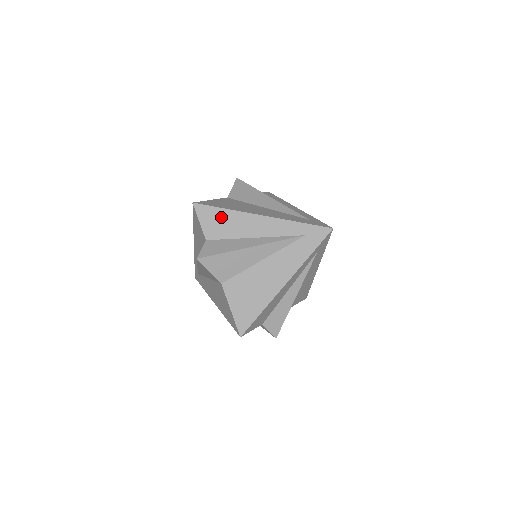
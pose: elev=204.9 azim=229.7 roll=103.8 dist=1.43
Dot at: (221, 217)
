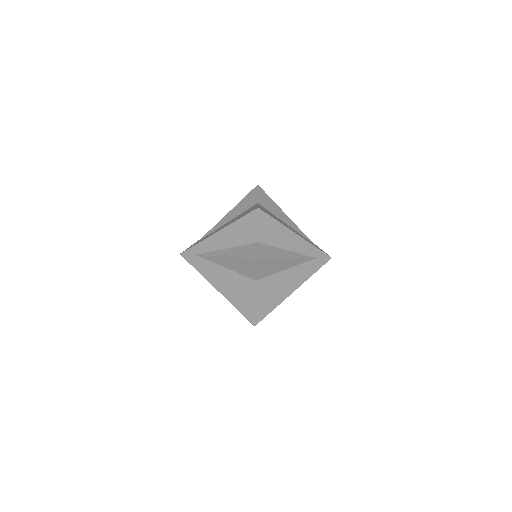
Dot at: (273, 227)
